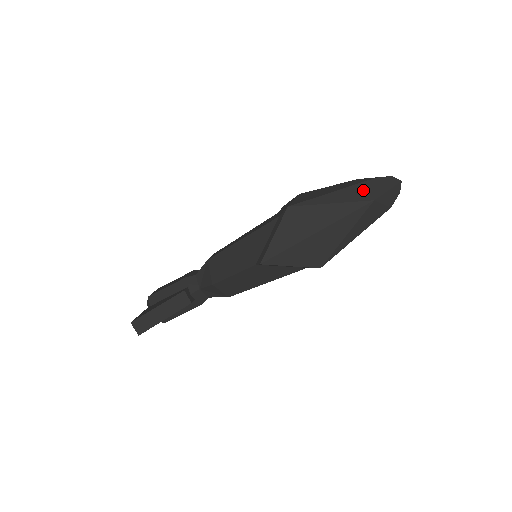
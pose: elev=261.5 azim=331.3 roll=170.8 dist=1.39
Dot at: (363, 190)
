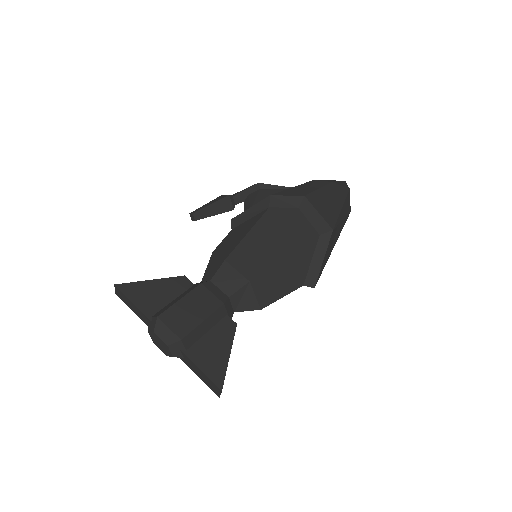
Dot at: (348, 203)
